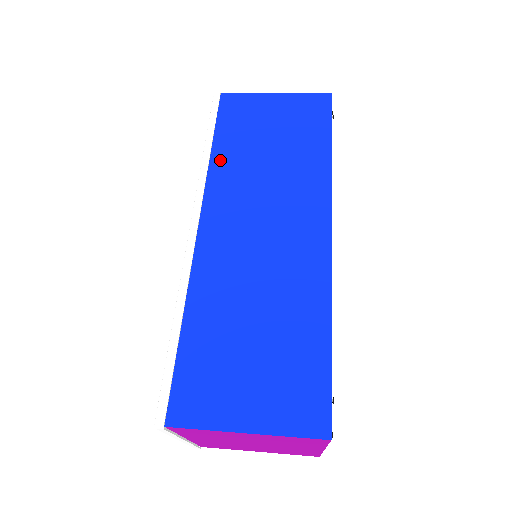
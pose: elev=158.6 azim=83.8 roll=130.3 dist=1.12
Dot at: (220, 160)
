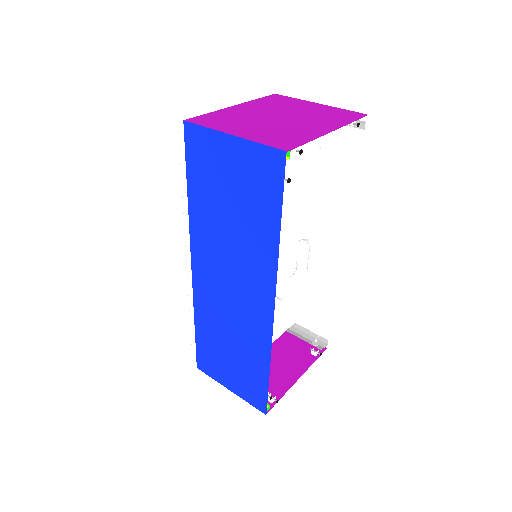
Dot at: (195, 211)
